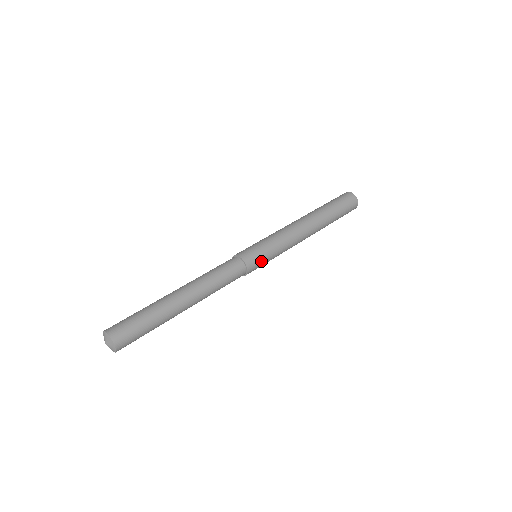
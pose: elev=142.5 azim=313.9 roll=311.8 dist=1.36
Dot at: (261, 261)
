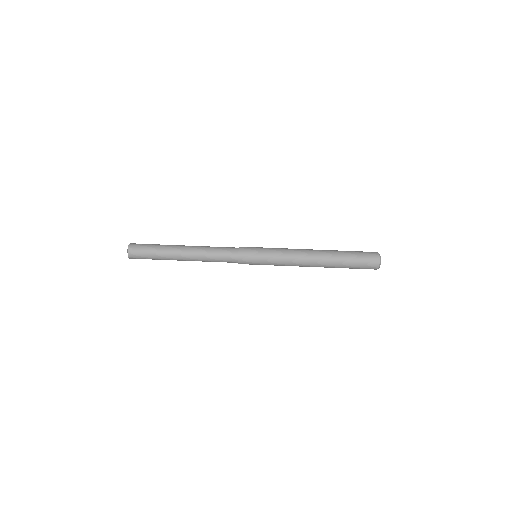
Dot at: (253, 264)
